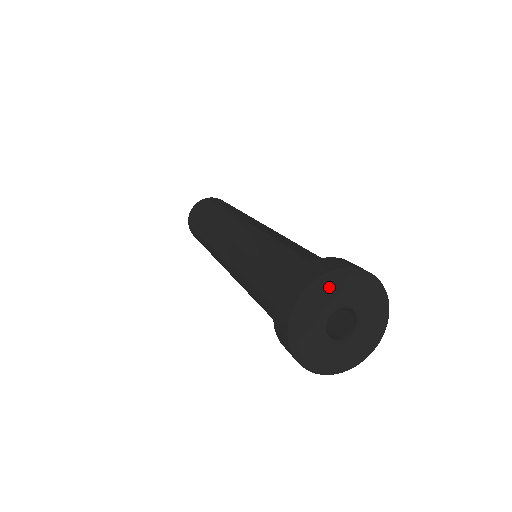
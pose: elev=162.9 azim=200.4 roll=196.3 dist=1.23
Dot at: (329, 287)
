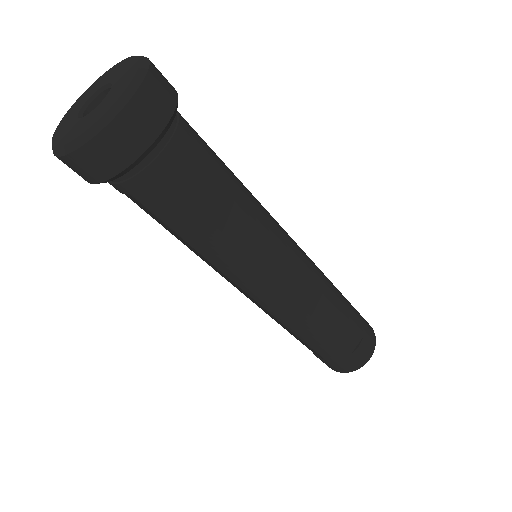
Dot at: (110, 71)
